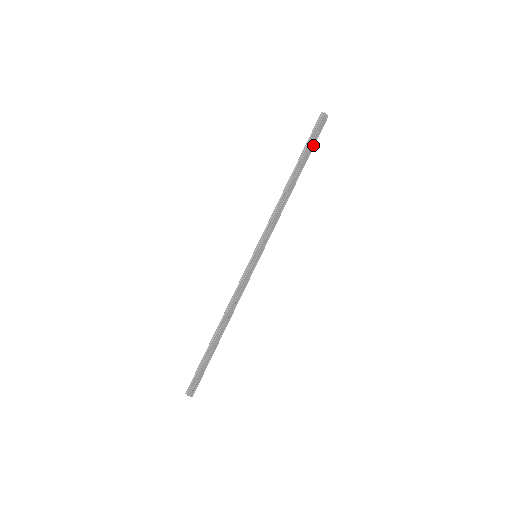
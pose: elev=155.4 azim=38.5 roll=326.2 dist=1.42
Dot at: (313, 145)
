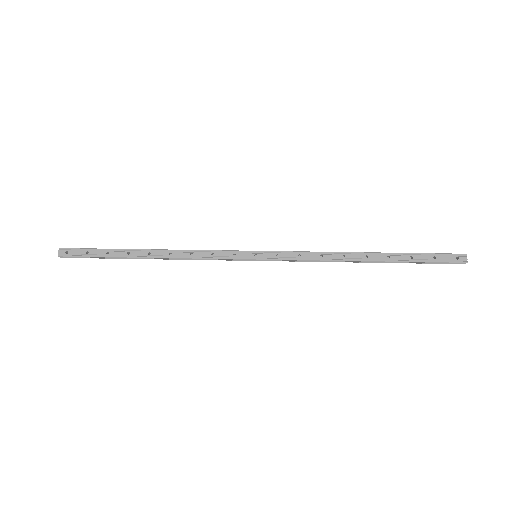
Dot at: (422, 260)
